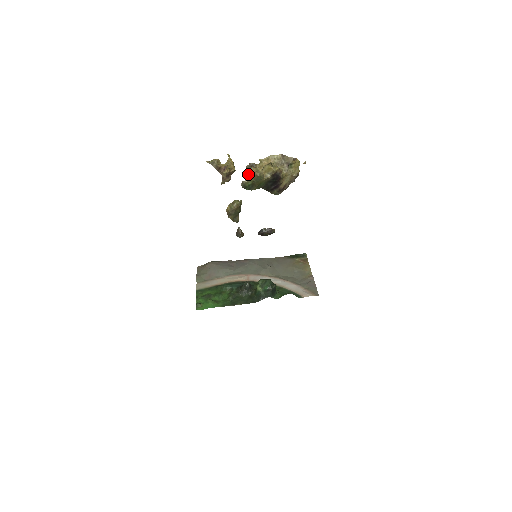
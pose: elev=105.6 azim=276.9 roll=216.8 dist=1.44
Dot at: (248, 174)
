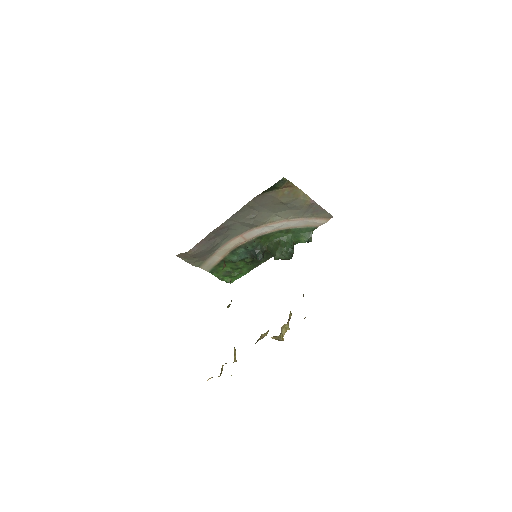
Dot at: occluded
